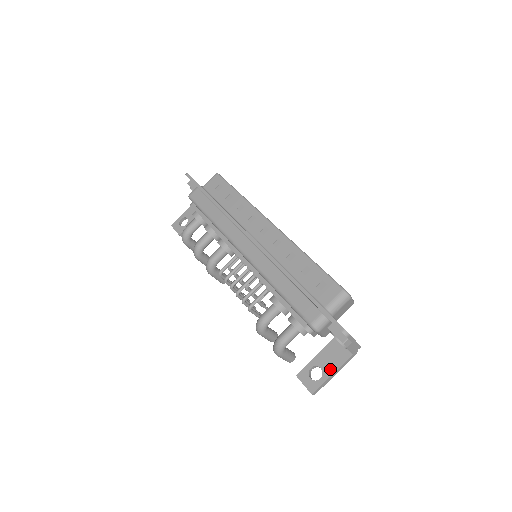
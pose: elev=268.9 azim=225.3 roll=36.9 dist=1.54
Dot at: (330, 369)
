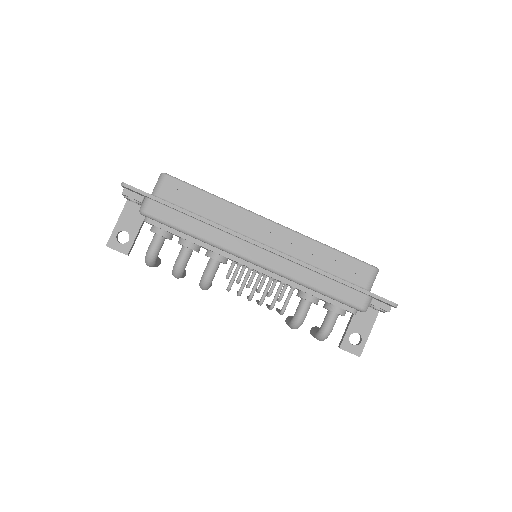
Dot at: (366, 331)
